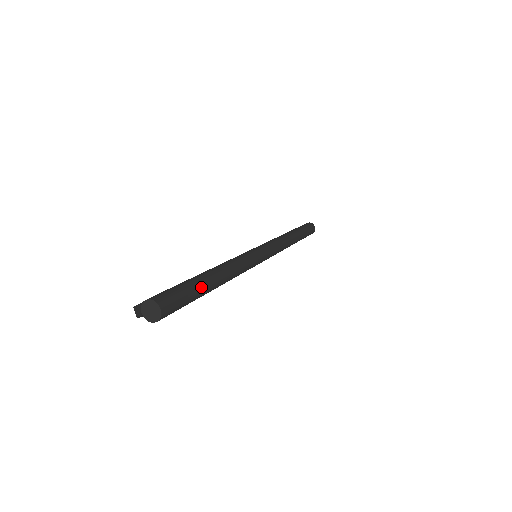
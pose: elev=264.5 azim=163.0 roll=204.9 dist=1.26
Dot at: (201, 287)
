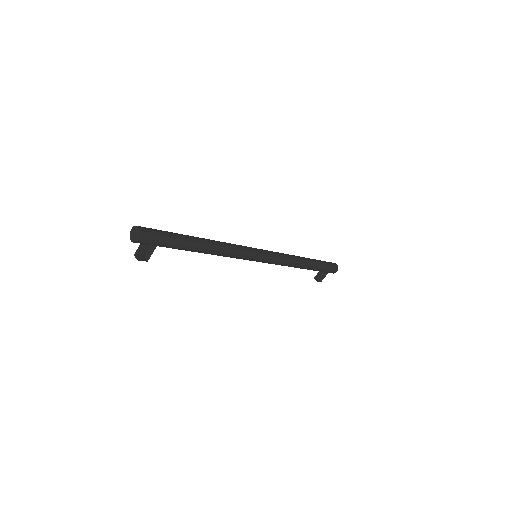
Dot at: (181, 235)
